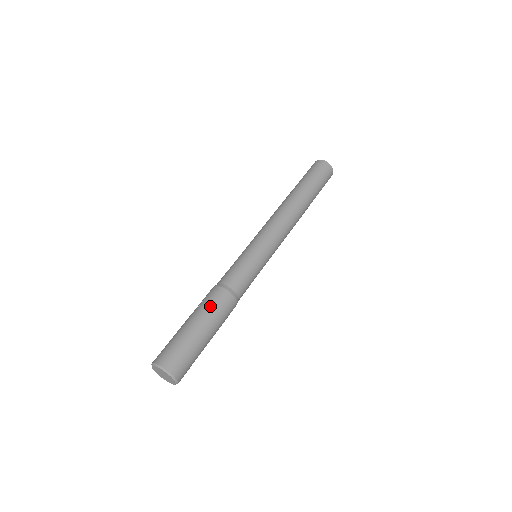
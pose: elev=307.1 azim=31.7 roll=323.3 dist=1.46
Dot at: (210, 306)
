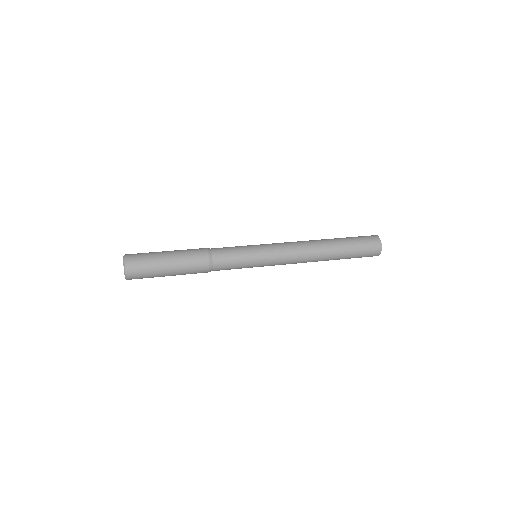
Dot at: (187, 250)
